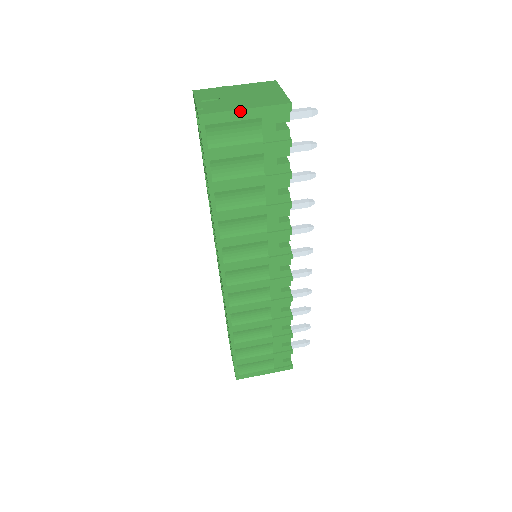
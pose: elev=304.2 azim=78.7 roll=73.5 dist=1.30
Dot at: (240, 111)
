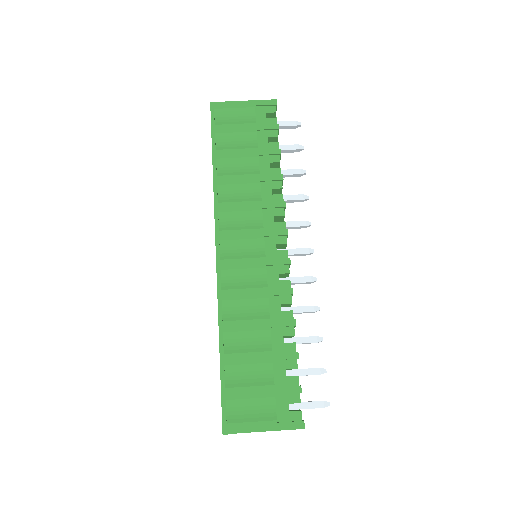
Dot at: (240, 102)
